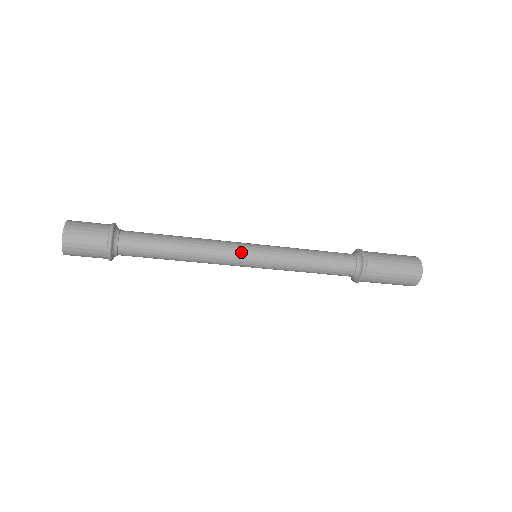
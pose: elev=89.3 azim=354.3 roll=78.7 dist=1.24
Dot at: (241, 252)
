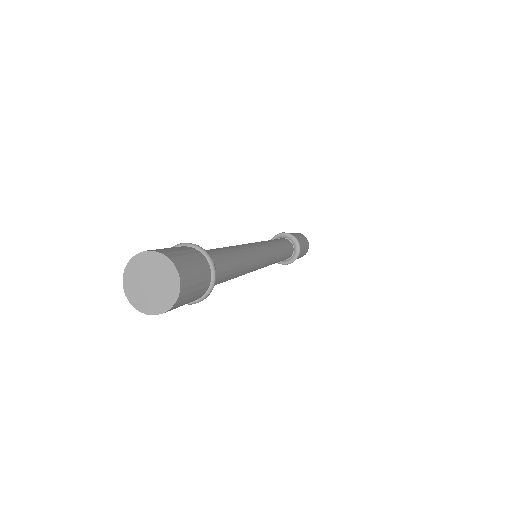
Dot at: (259, 247)
